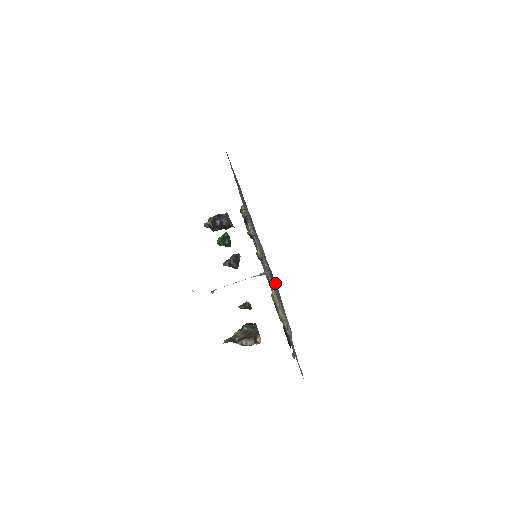
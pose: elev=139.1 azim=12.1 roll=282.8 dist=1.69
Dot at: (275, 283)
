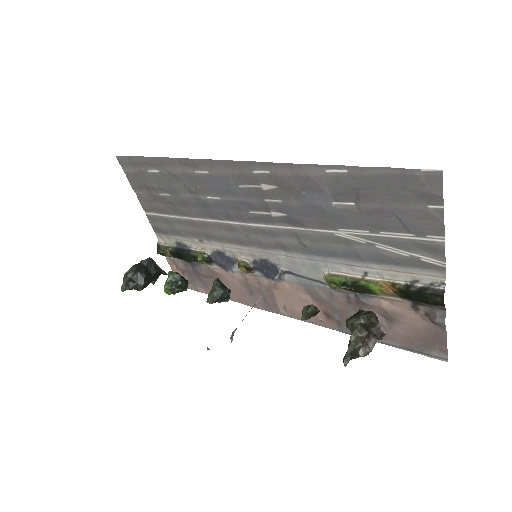
Dot at: (417, 173)
